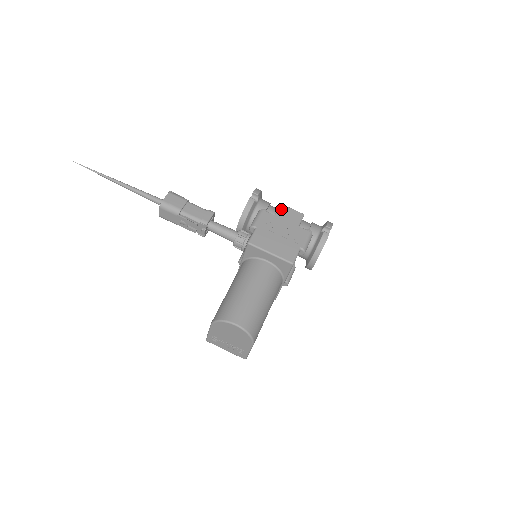
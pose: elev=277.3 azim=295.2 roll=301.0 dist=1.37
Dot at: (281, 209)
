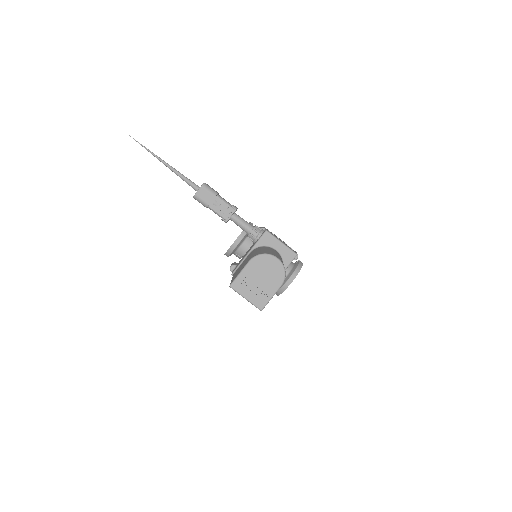
Dot at: (274, 234)
